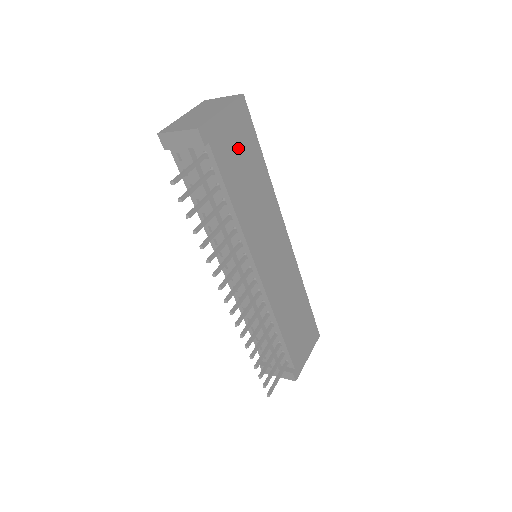
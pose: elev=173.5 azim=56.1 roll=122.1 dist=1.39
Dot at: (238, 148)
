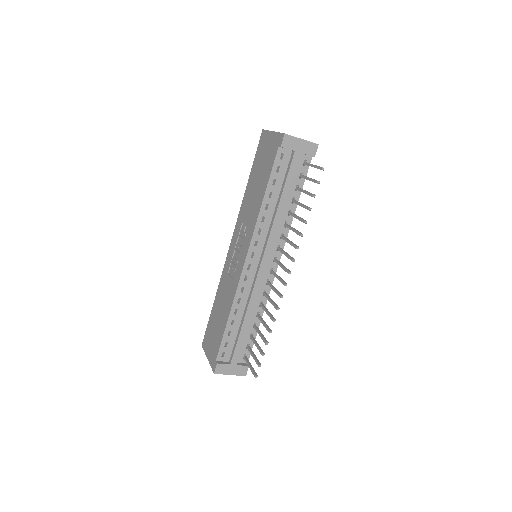
Dot at: occluded
